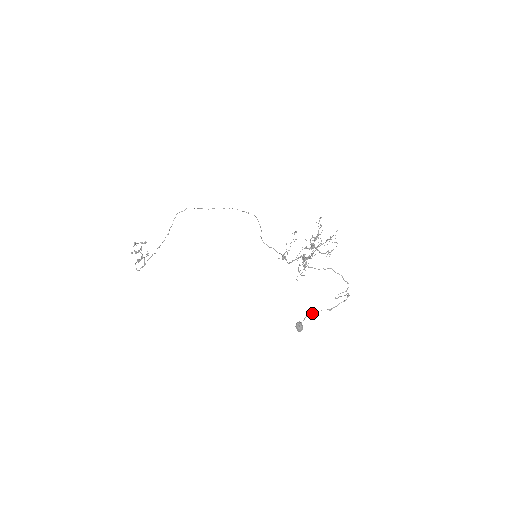
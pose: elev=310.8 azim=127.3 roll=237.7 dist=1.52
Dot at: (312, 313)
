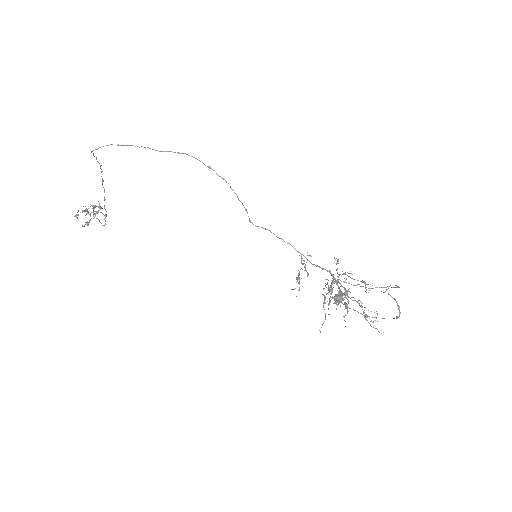
Dot at: occluded
